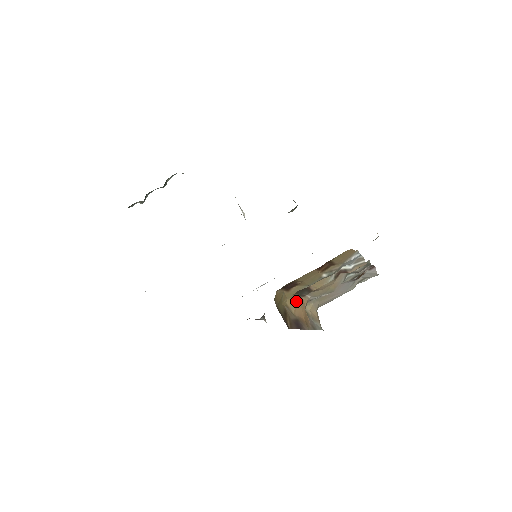
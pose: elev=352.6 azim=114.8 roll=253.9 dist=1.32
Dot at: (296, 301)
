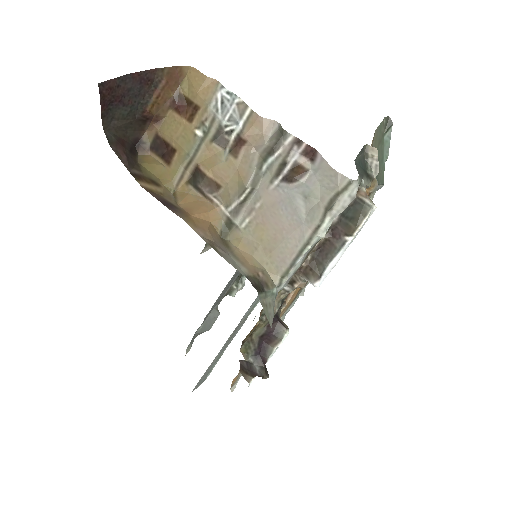
Dot at: (192, 197)
